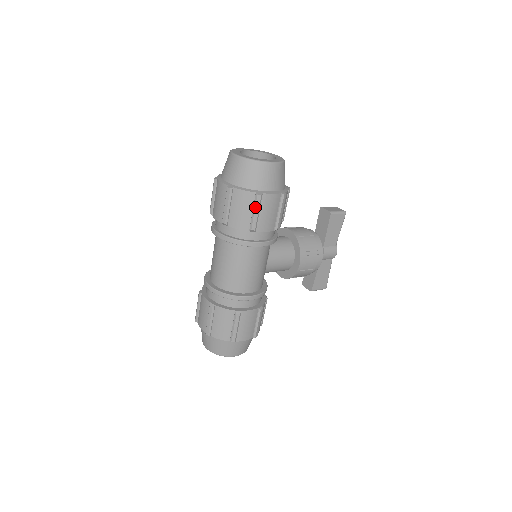
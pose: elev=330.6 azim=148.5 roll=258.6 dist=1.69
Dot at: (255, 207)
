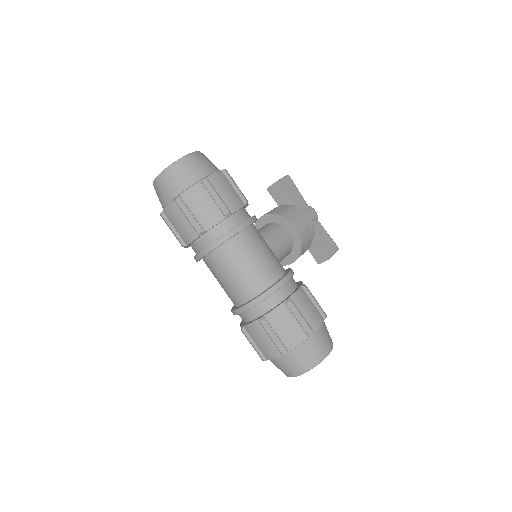
Dot at: (211, 192)
